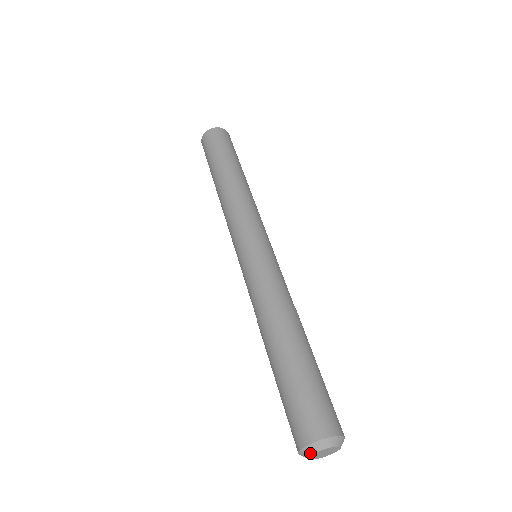
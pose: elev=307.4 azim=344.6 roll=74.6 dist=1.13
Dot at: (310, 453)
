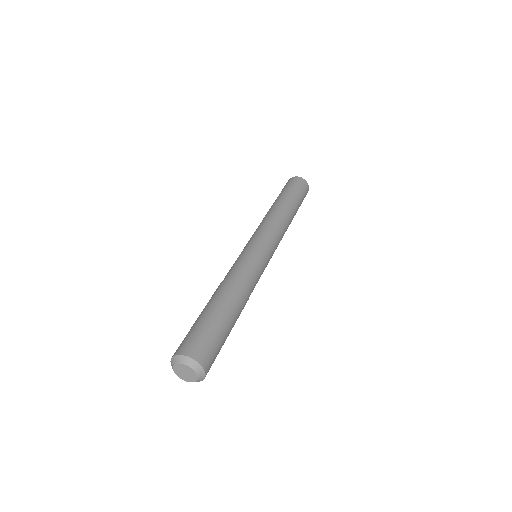
Dot at: (178, 361)
